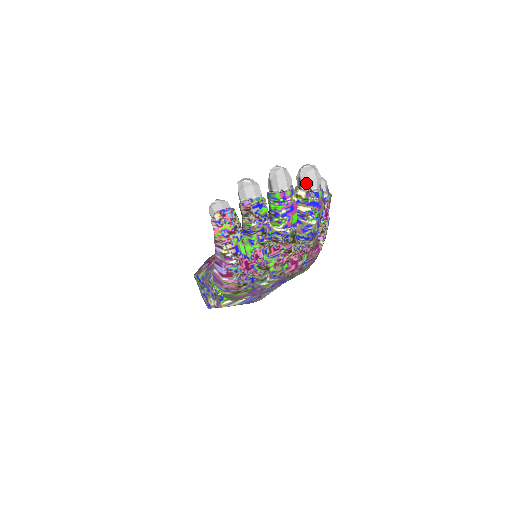
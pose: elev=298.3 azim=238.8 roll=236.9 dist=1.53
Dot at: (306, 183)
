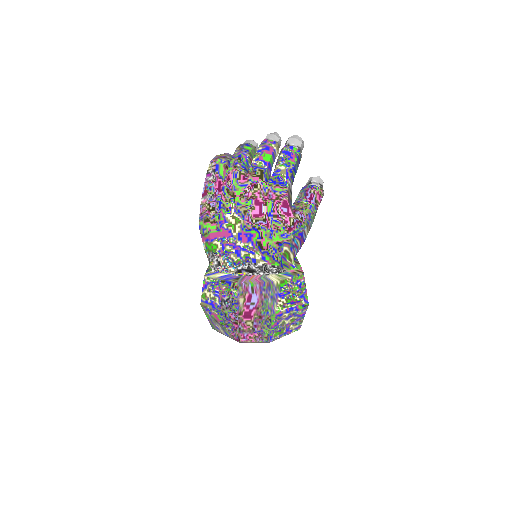
Dot at: (287, 141)
